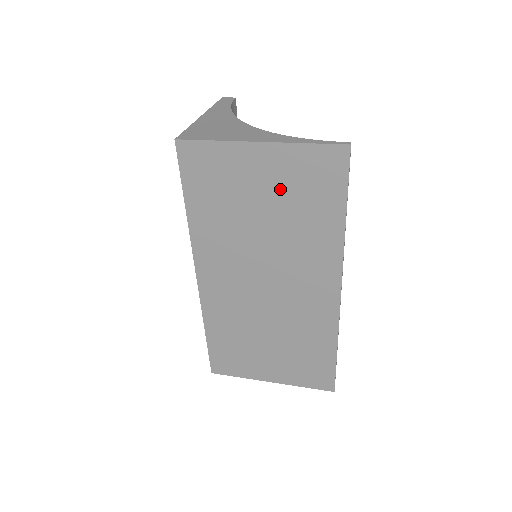
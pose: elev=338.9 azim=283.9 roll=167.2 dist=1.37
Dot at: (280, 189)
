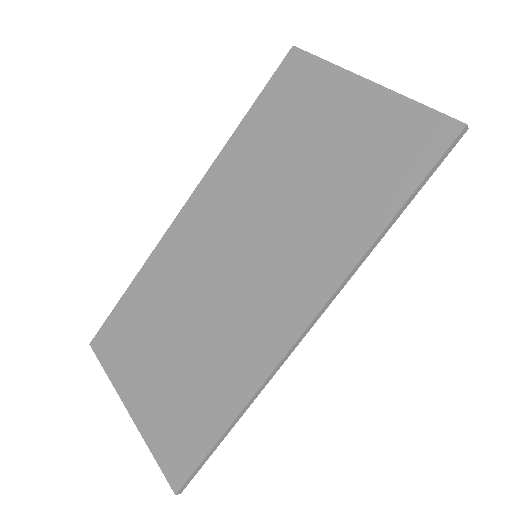
Dot at: (346, 143)
